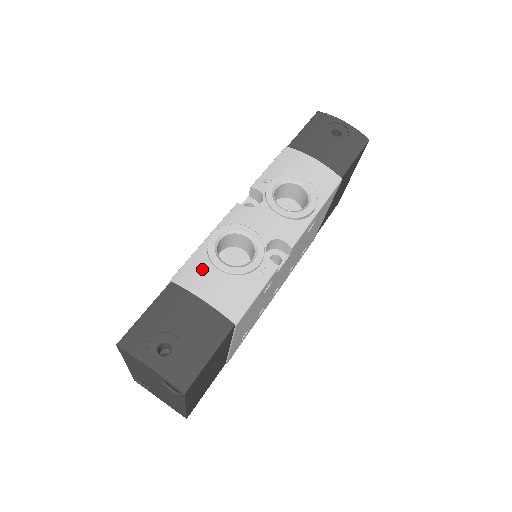
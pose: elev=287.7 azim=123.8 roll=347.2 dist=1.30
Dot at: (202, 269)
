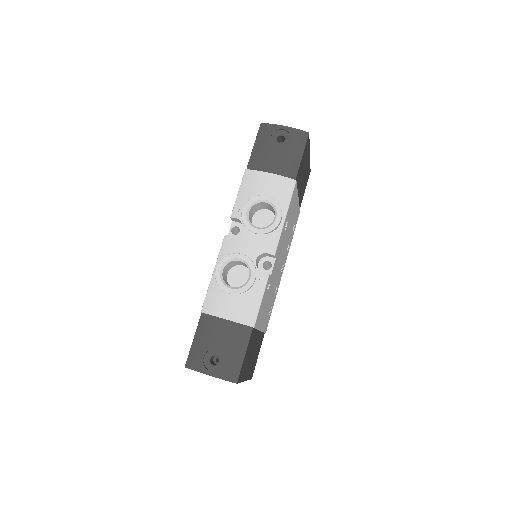
Dot at: (218, 297)
